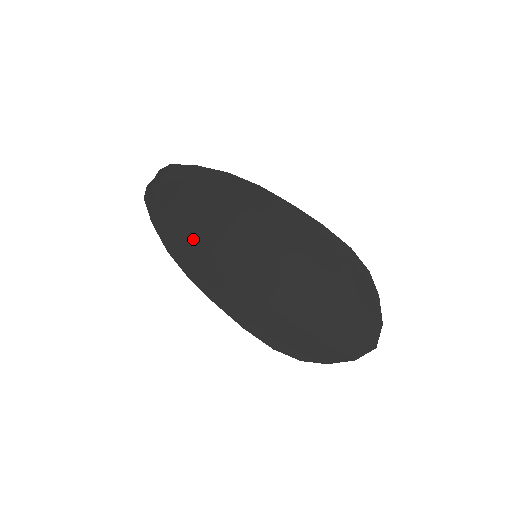
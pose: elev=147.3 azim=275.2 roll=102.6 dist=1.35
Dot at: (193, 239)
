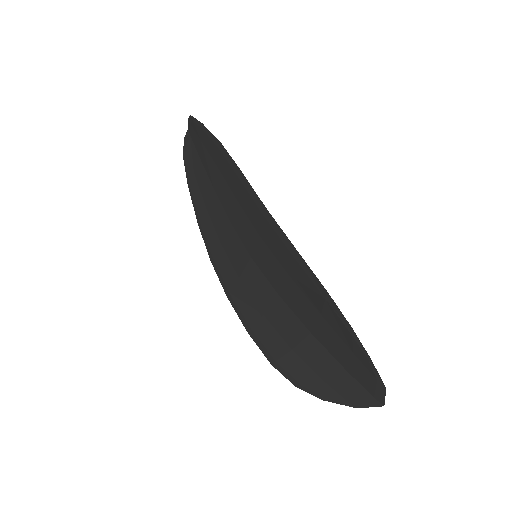
Dot at: (211, 218)
